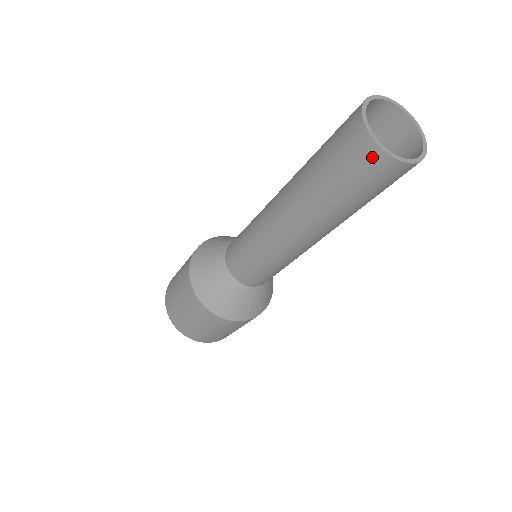
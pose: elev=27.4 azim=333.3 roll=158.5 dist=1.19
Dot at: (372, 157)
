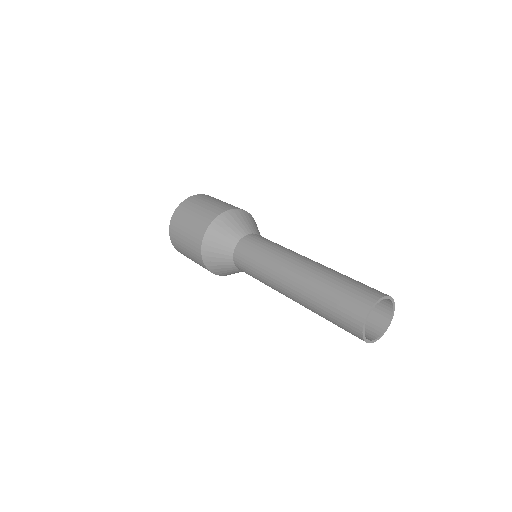
Dot at: (358, 337)
